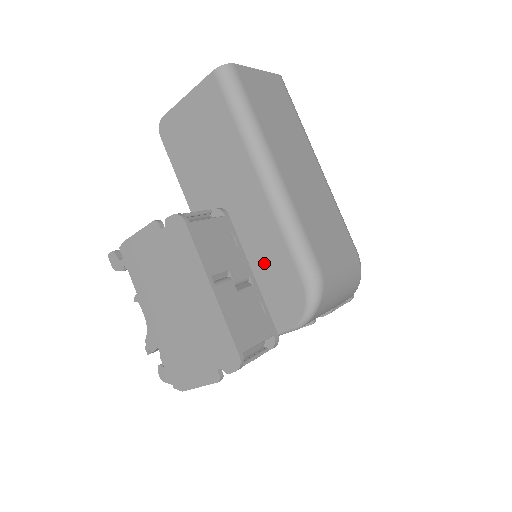
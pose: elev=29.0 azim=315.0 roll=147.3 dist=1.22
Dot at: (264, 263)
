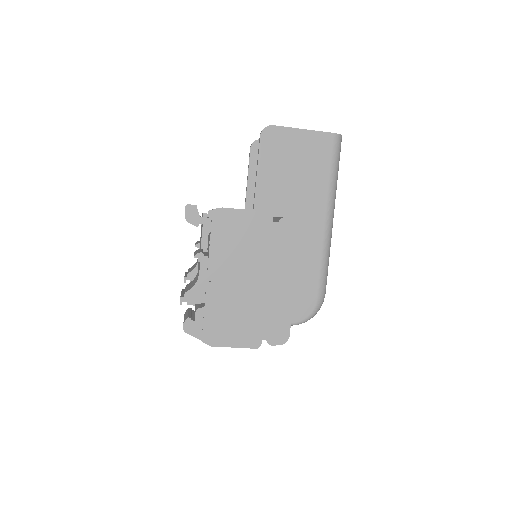
Dot at: (296, 274)
